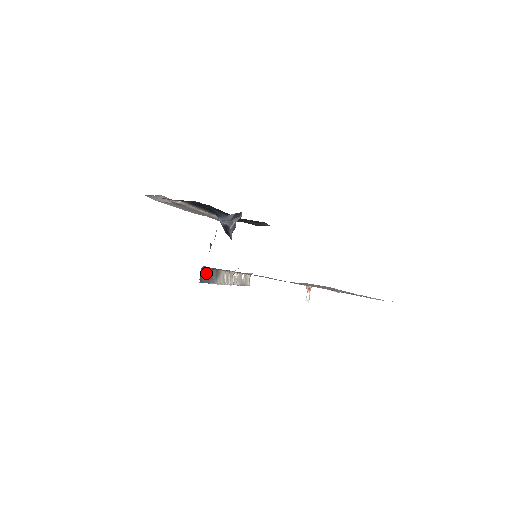
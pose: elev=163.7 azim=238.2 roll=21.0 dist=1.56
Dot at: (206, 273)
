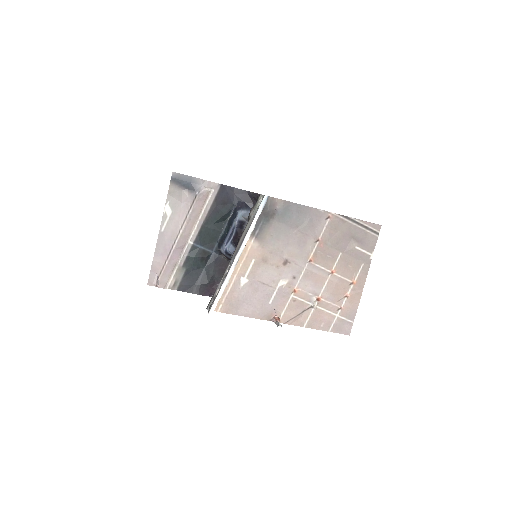
Dot at: occluded
